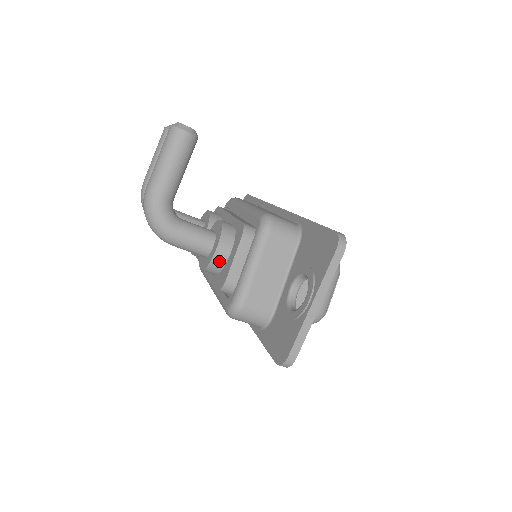
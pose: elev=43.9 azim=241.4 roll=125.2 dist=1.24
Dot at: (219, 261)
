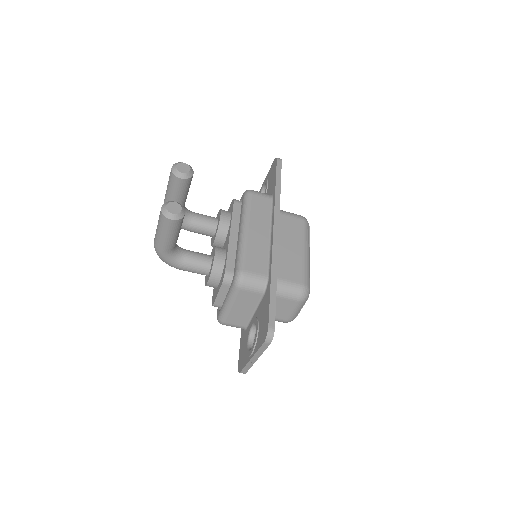
Dot at: (212, 286)
